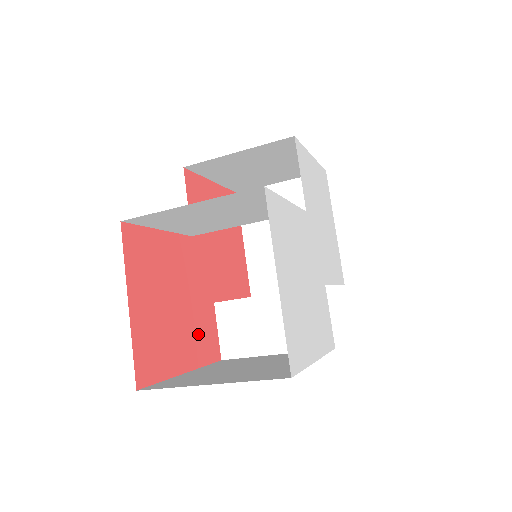
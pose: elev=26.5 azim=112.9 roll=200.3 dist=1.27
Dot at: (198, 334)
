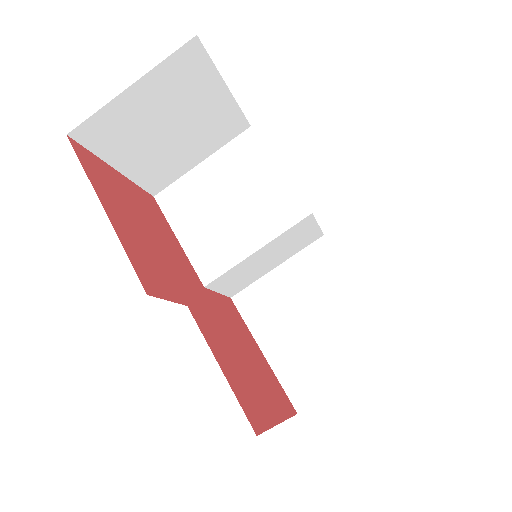
Dot at: (145, 254)
